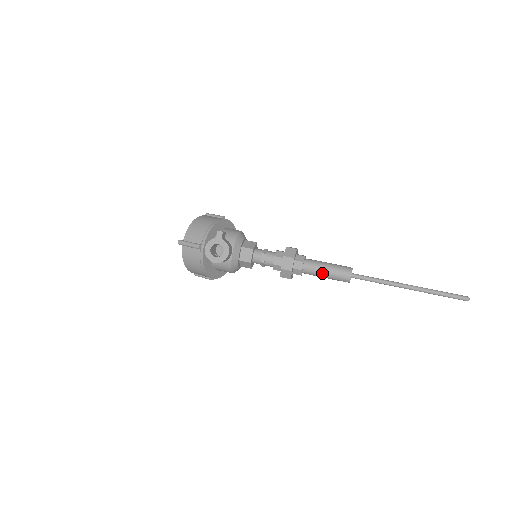
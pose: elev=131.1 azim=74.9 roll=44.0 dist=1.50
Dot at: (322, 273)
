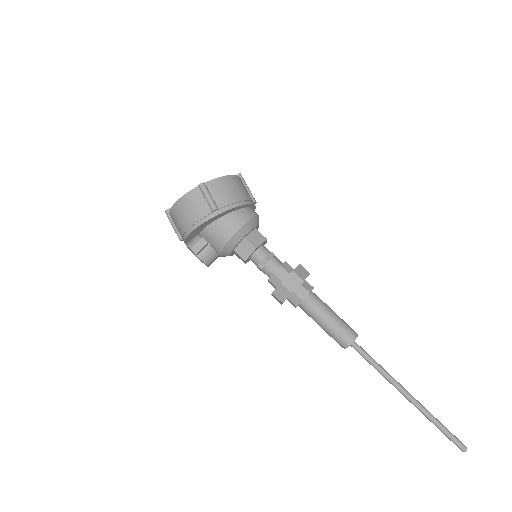
Dot at: (317, 323)
